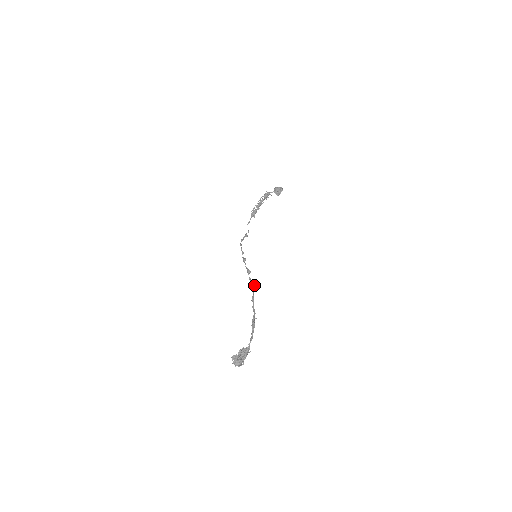
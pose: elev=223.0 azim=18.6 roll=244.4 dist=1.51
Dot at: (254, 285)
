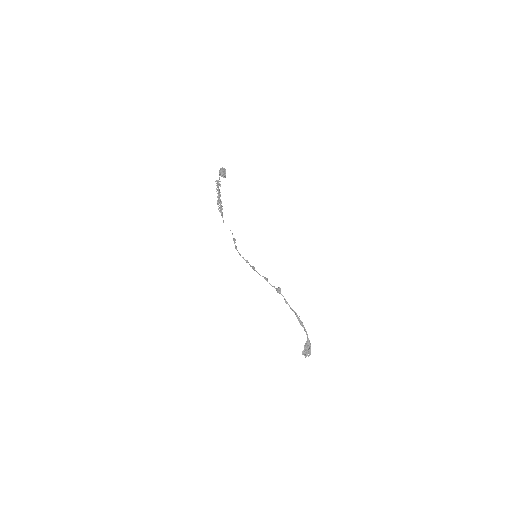
Dot at: (279, 290)
